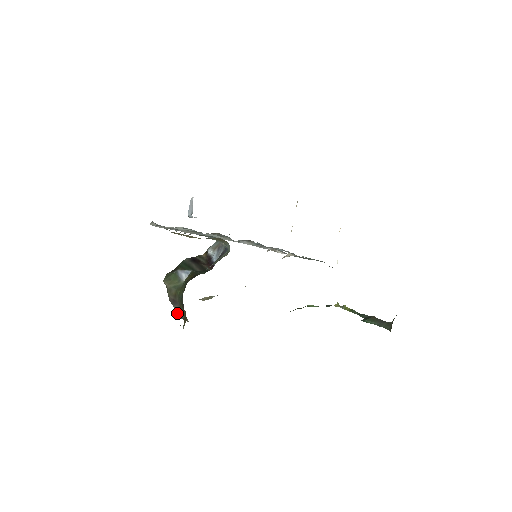
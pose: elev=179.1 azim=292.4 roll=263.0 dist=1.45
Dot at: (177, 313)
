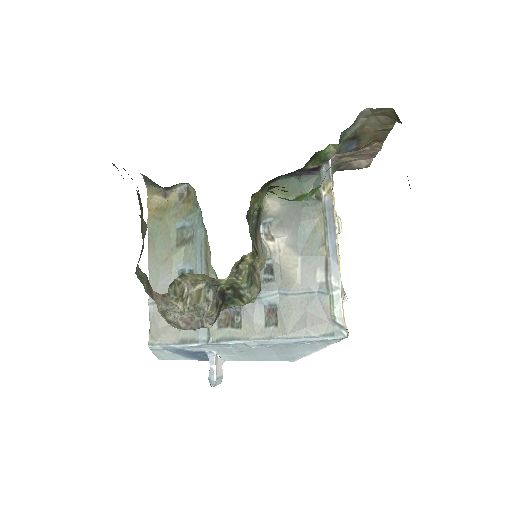
Dot at: occluded
